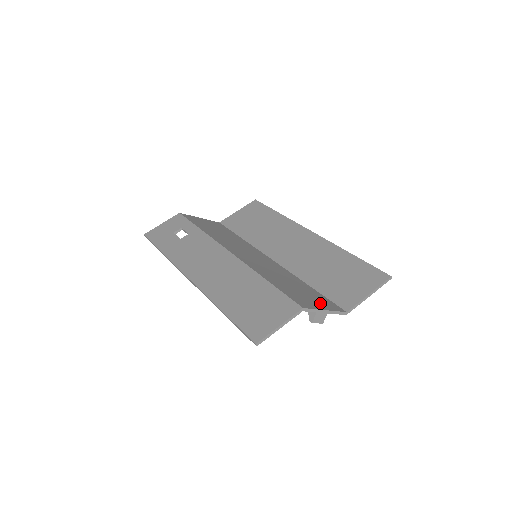
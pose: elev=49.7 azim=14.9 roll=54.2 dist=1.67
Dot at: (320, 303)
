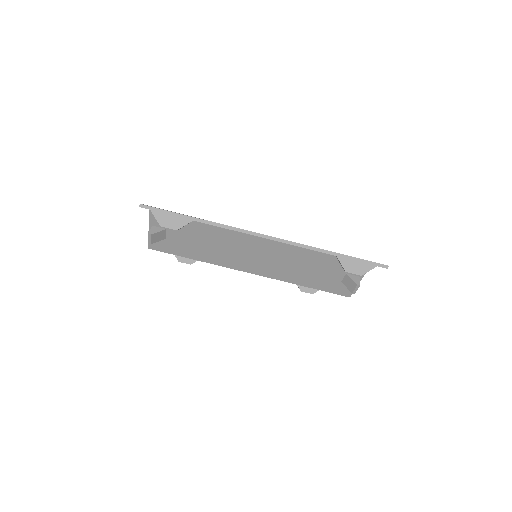
Dot at: occluded
